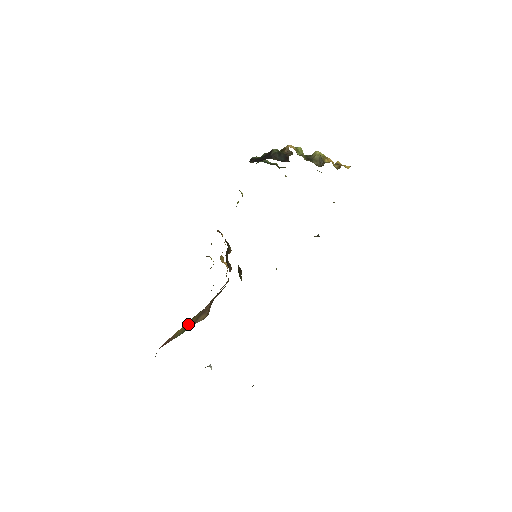
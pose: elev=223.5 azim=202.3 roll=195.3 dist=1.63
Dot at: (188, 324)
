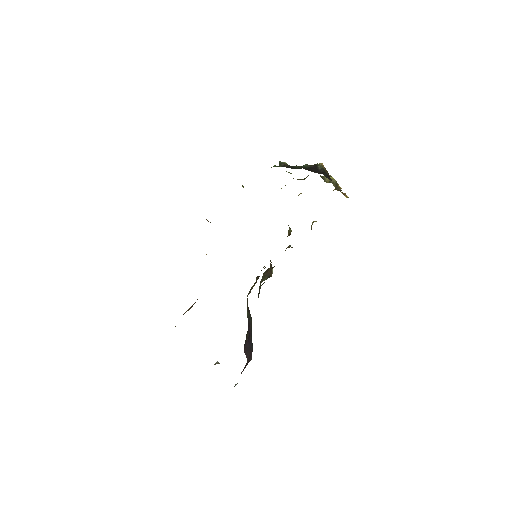
Dot at: occluded
